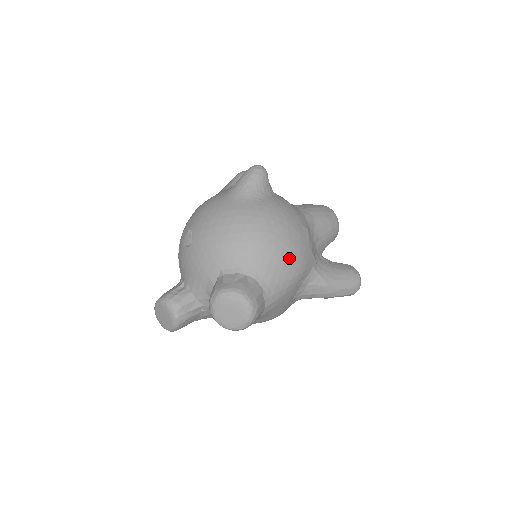
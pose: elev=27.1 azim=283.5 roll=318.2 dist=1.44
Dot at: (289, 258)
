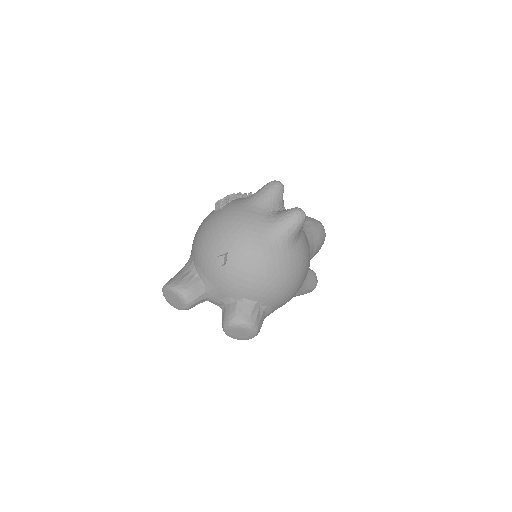
Dot at: (292, 296)
